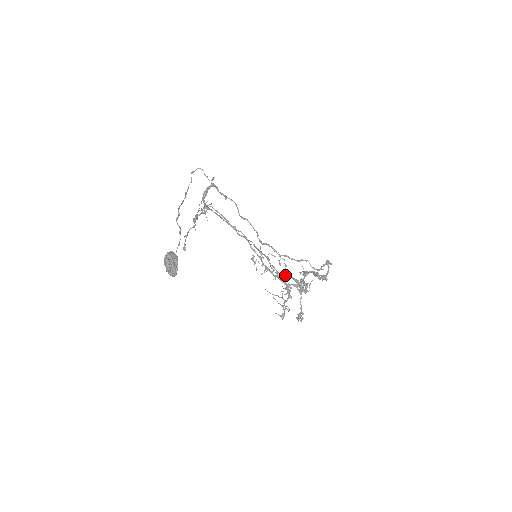
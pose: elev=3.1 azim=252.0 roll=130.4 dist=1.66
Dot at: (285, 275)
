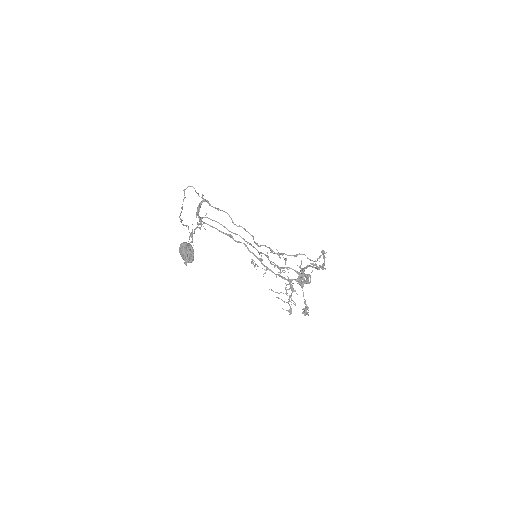
Dot at: (287, 268)
